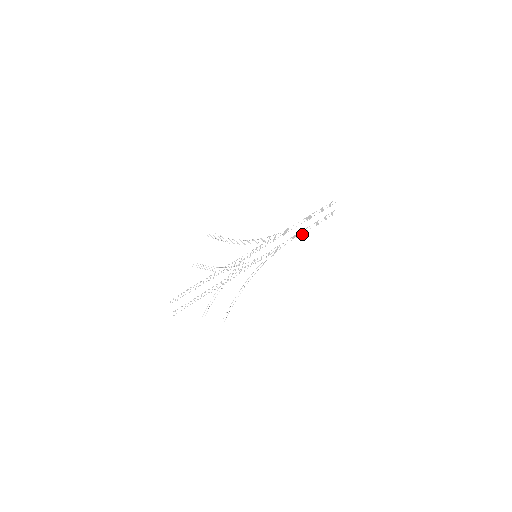
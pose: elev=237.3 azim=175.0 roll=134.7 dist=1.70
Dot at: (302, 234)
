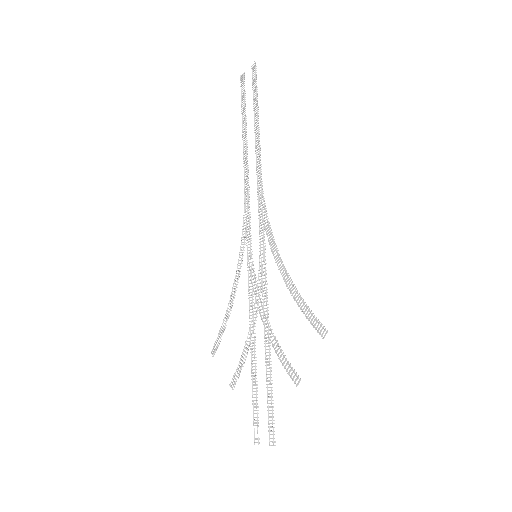
Dot at: (243, 155)
